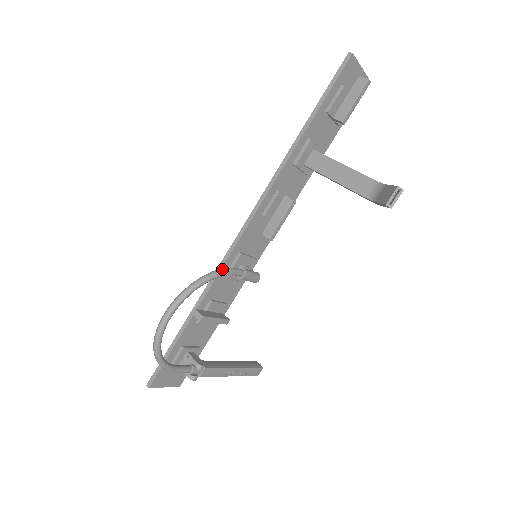
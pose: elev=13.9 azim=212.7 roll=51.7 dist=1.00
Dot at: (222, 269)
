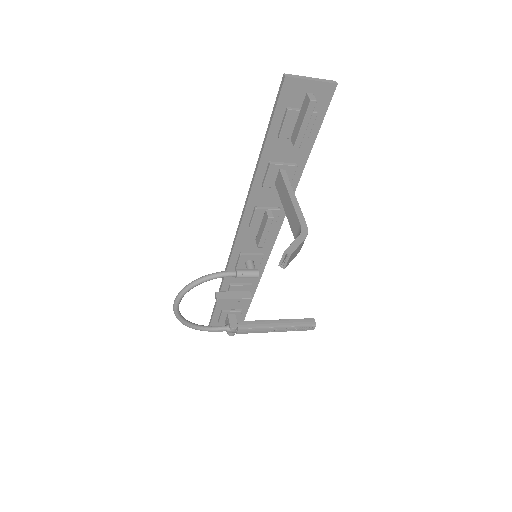
Dot at: (211, 274)
